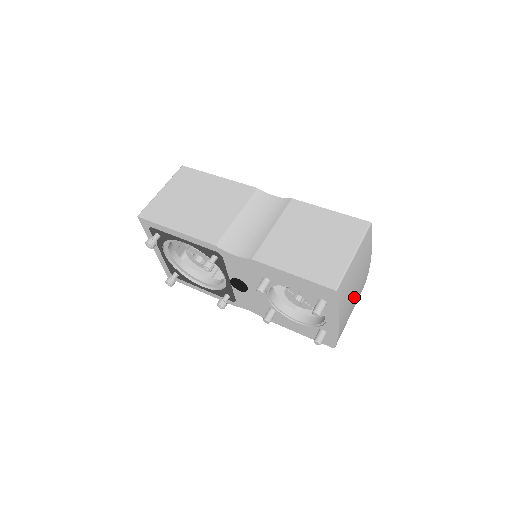
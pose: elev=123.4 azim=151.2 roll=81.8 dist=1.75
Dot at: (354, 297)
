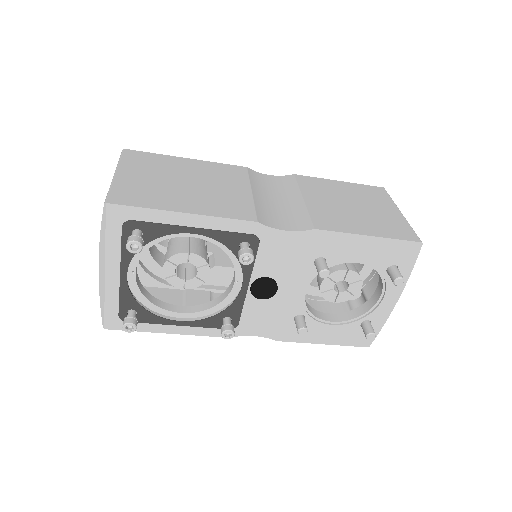
Dot at: occluded
